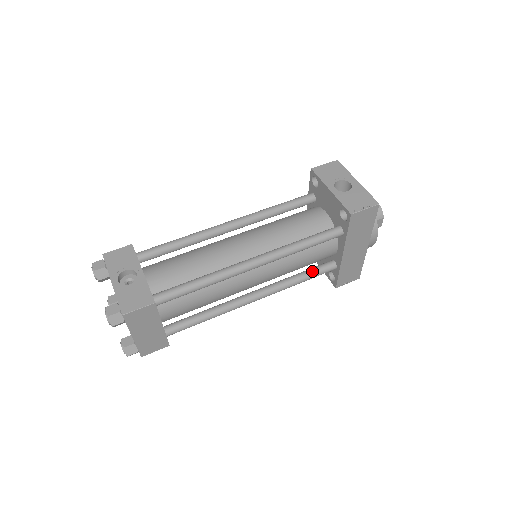
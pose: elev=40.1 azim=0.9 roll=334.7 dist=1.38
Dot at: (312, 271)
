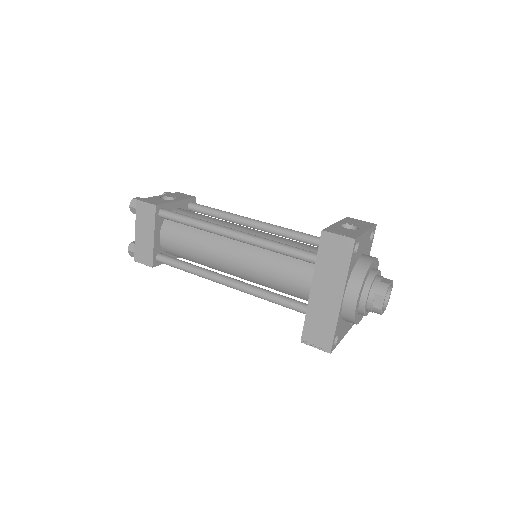
Dot at: (284, 297)
